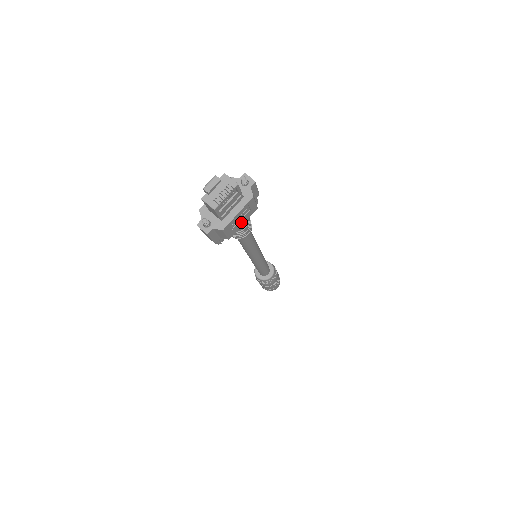
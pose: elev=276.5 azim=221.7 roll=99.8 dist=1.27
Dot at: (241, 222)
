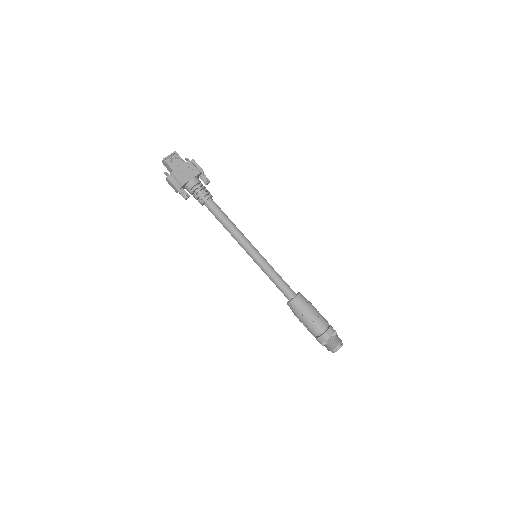
Dot at: (189, 176)
